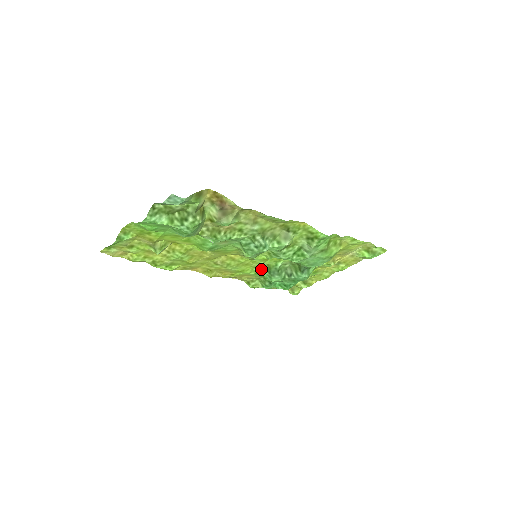
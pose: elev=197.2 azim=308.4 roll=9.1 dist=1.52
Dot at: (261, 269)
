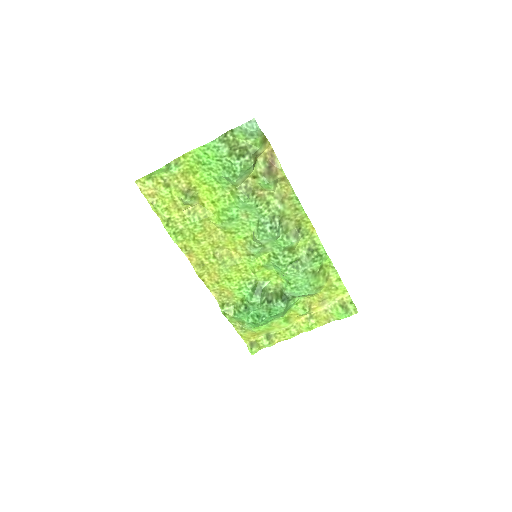
Dot at: (247, 284)
